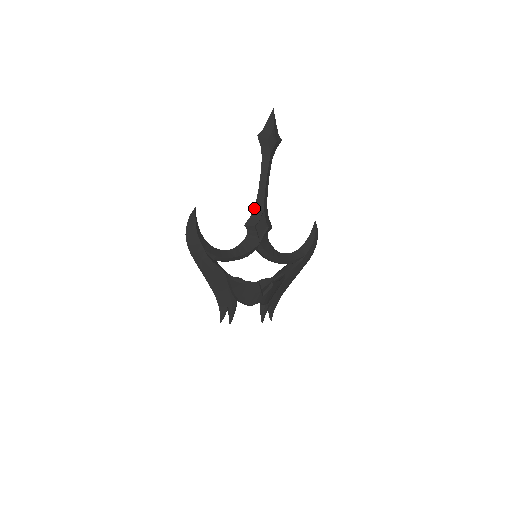
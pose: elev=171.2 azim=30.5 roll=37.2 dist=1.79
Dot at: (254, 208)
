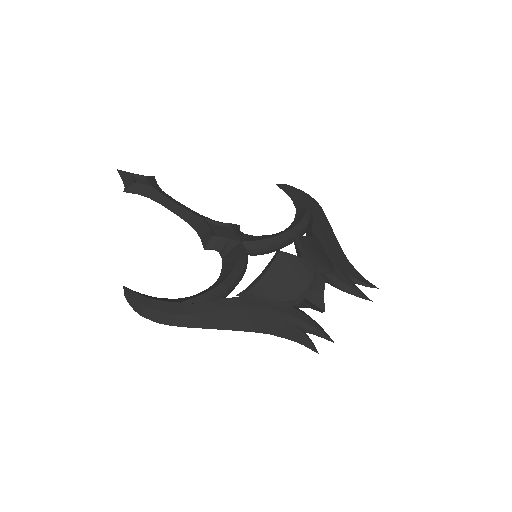
Dot at: (195, 230)
